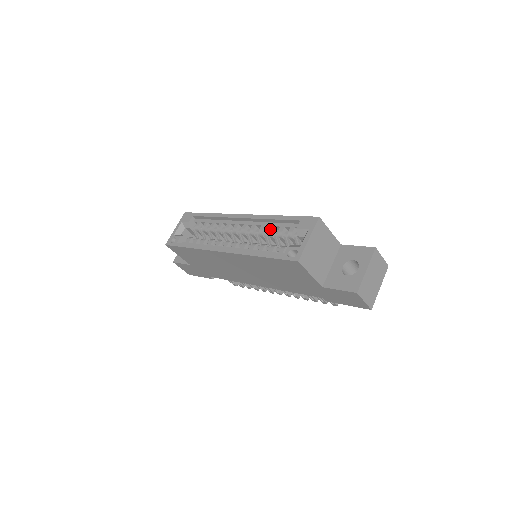
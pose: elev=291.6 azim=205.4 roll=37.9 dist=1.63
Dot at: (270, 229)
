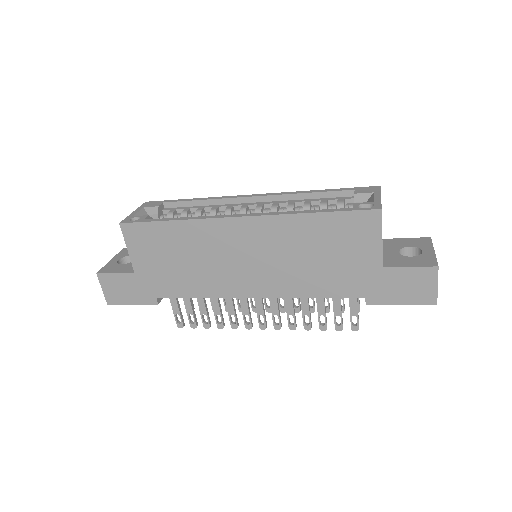
Dot at: (306, 202)
